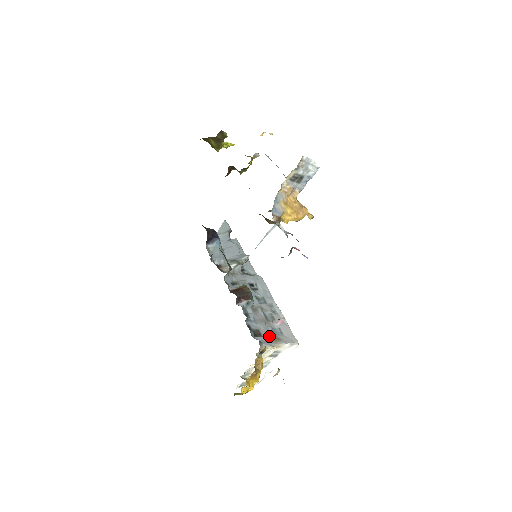
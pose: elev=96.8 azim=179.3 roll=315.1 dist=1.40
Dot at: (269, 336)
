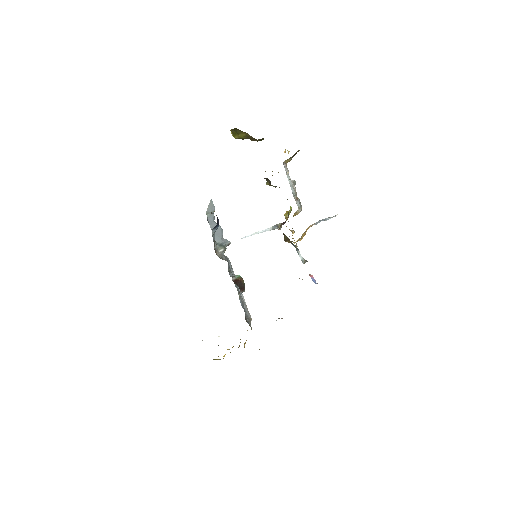
Dot at: (248, 319)
